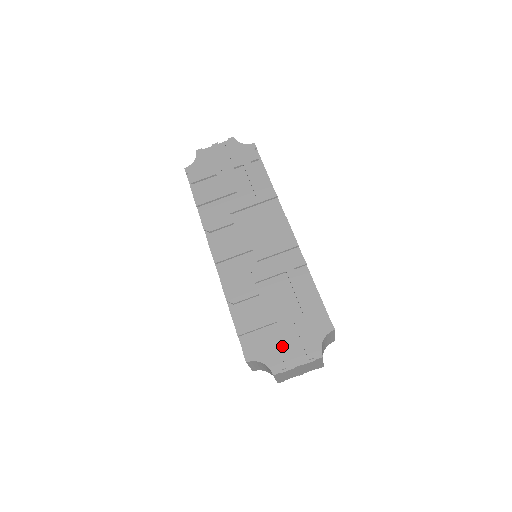
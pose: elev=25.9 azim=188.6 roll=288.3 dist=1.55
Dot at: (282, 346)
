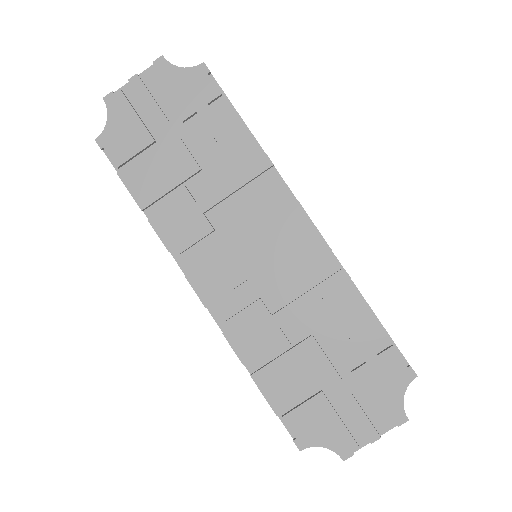
Dot at: (345, 415)
